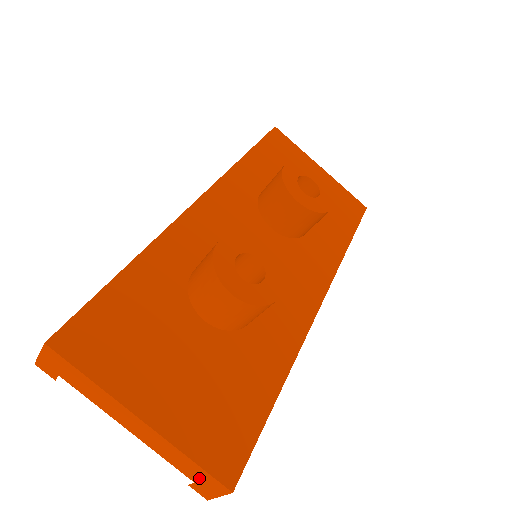
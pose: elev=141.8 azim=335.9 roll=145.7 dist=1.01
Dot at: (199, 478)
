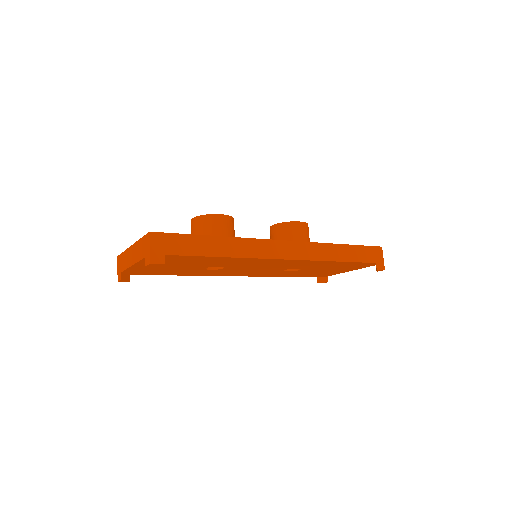
Dot at: (145, 248)
